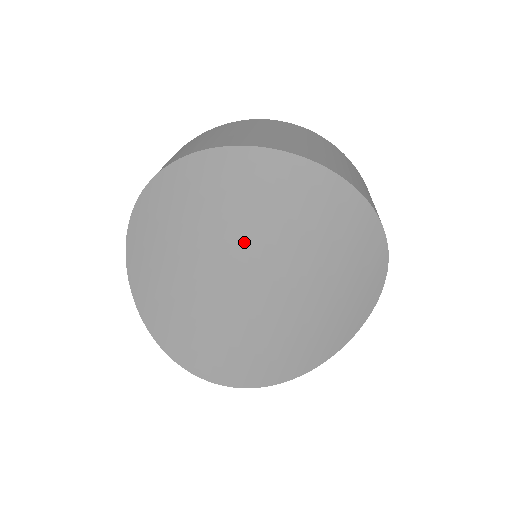
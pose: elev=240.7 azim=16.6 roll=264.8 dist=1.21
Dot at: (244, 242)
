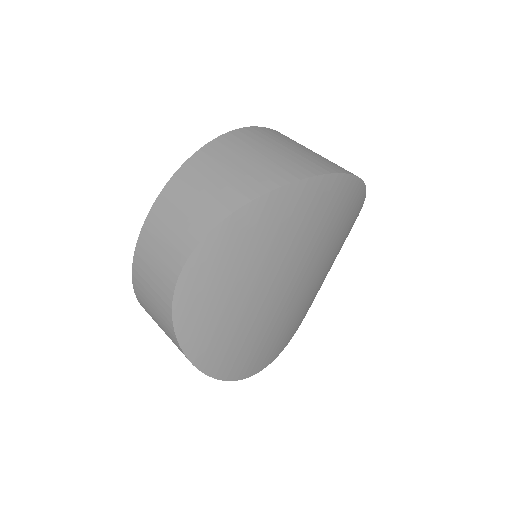
Dot at: (299, 254)
